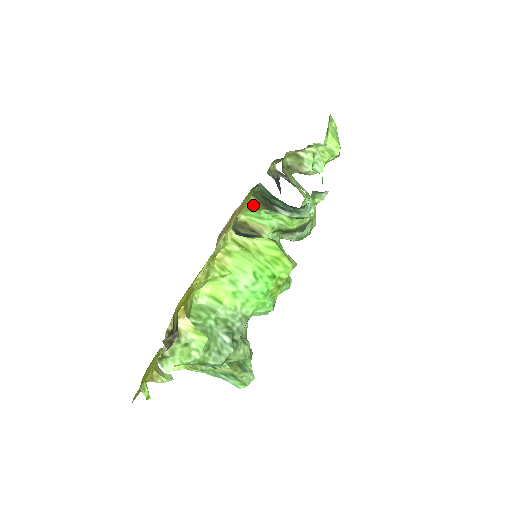
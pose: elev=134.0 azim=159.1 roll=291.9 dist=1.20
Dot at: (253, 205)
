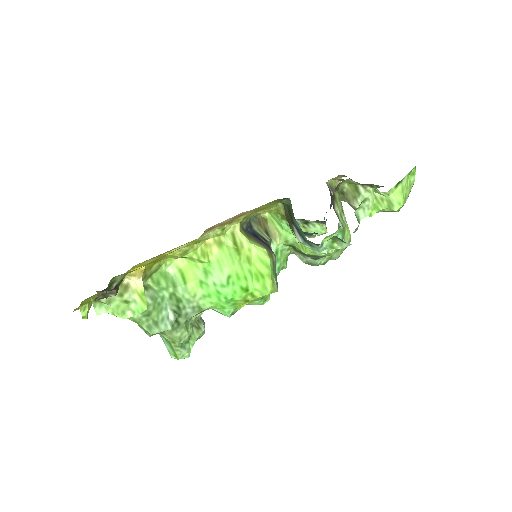
Dot at: (278, 211)
